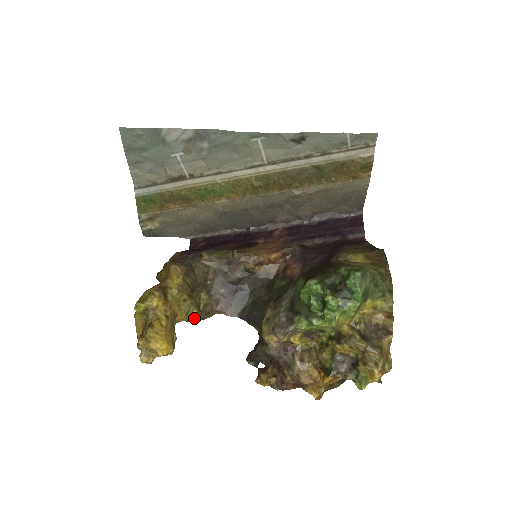
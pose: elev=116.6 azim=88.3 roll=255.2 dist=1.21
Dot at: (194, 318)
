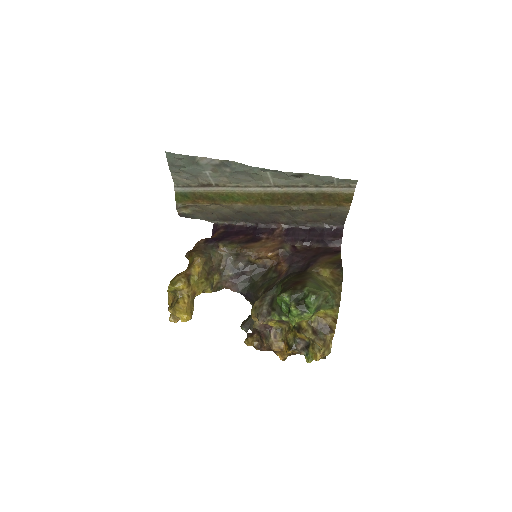
Dot at: occluded
